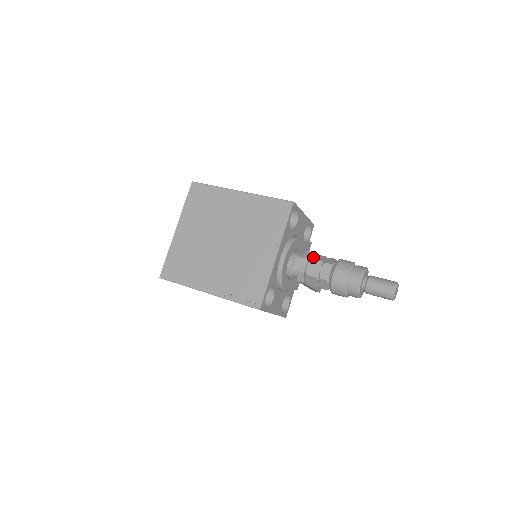
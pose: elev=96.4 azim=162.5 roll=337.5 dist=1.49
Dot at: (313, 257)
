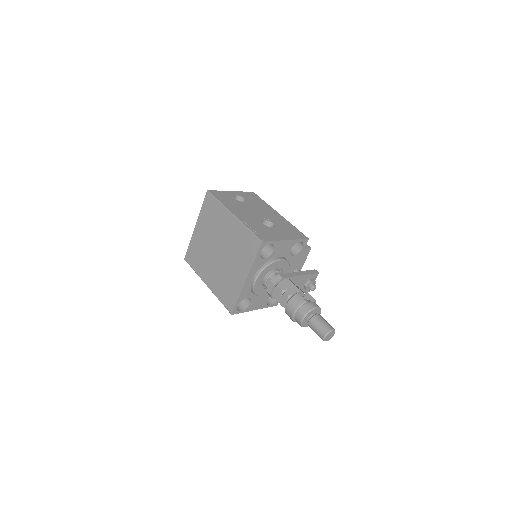
Dot at: (281, 283)
